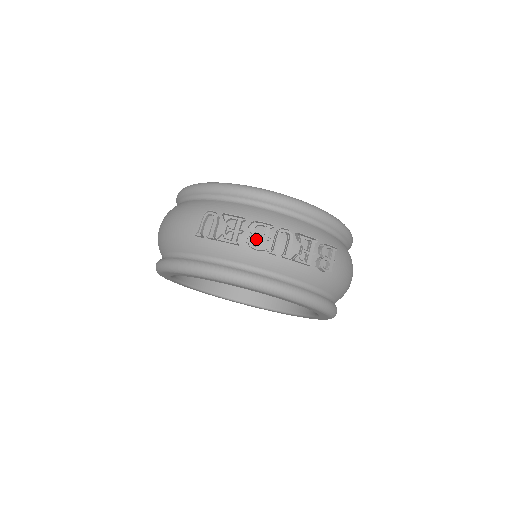
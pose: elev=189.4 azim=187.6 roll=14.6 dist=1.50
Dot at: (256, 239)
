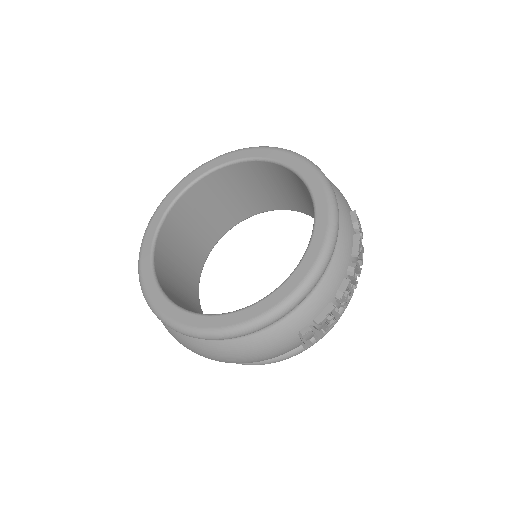
Dot at: (344, 297)
